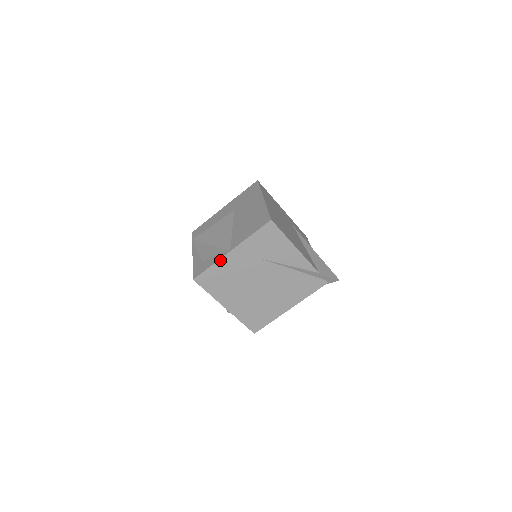
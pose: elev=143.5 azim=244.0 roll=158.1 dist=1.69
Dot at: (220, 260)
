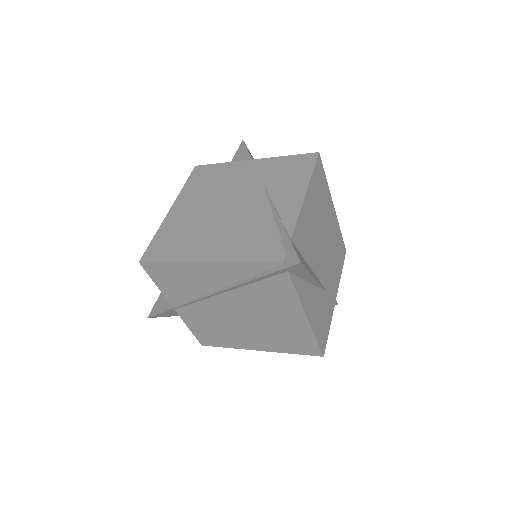
Dot at: (235, 163)
